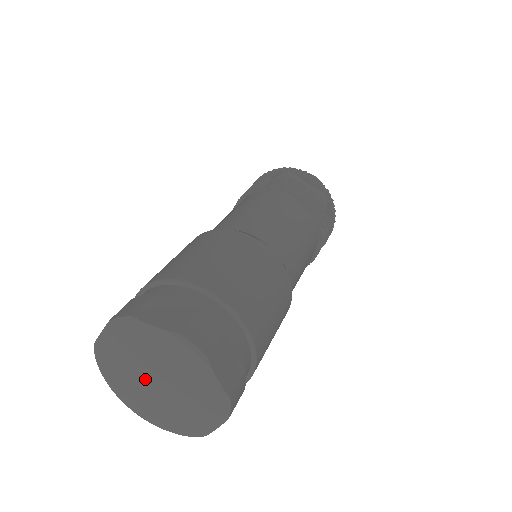
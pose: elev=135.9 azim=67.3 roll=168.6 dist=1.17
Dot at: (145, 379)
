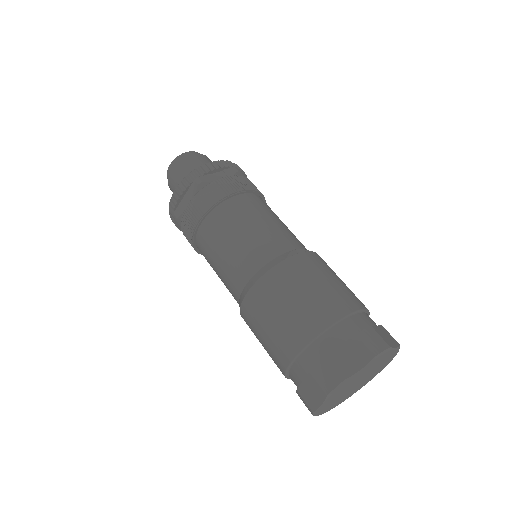
Dot at: (349, 389)
